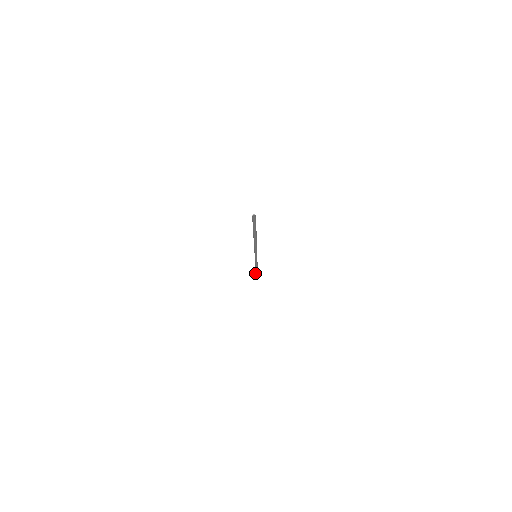
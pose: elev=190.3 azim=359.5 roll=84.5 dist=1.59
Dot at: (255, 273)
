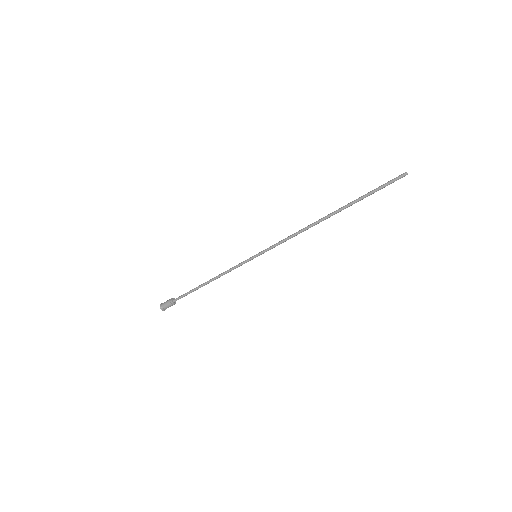
Dot at: (173, 302)
